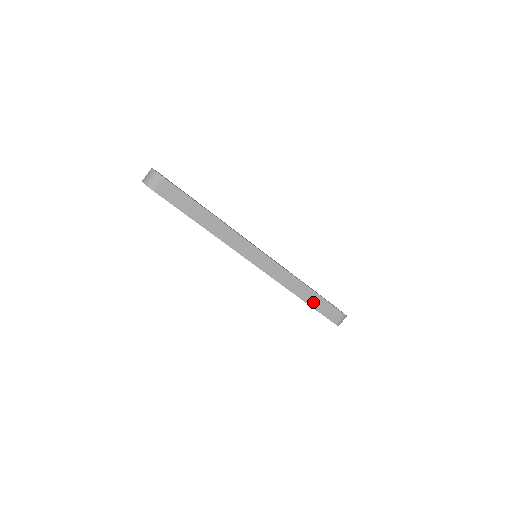
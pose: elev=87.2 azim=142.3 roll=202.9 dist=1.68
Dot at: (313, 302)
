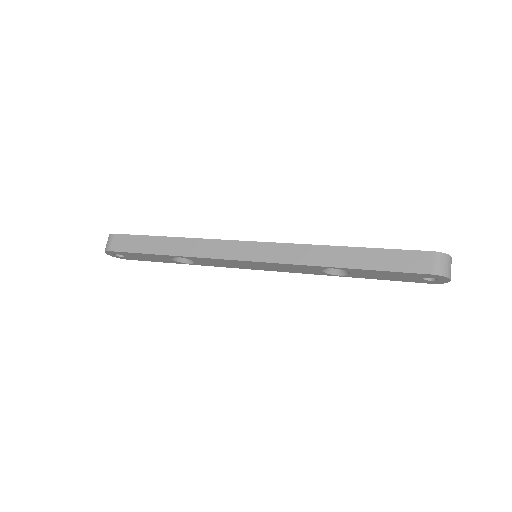
Dot at: (365, 262)
